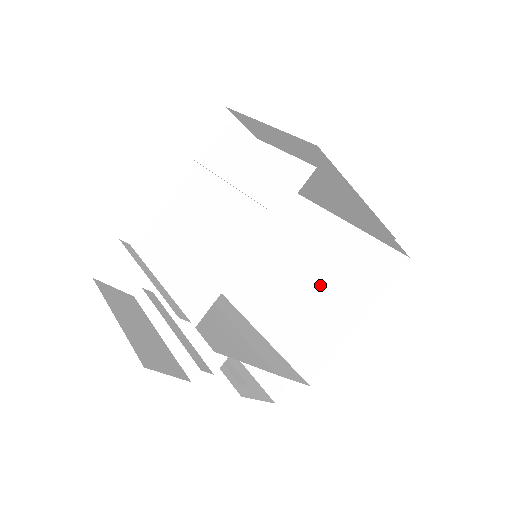
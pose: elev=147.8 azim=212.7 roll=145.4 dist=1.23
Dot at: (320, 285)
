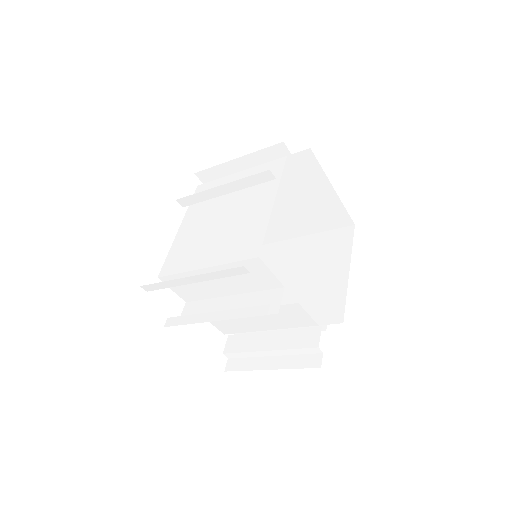
Dot at: (305, 274)
